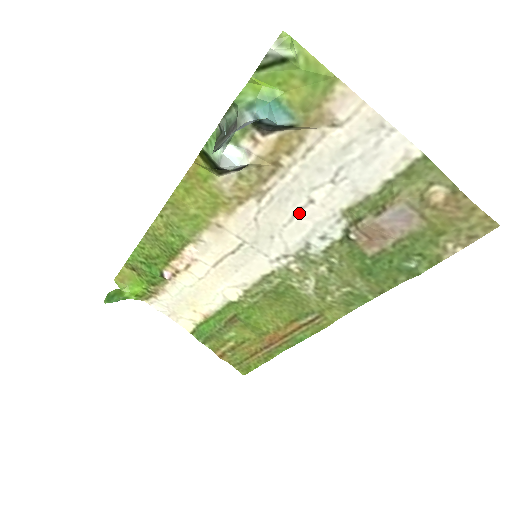
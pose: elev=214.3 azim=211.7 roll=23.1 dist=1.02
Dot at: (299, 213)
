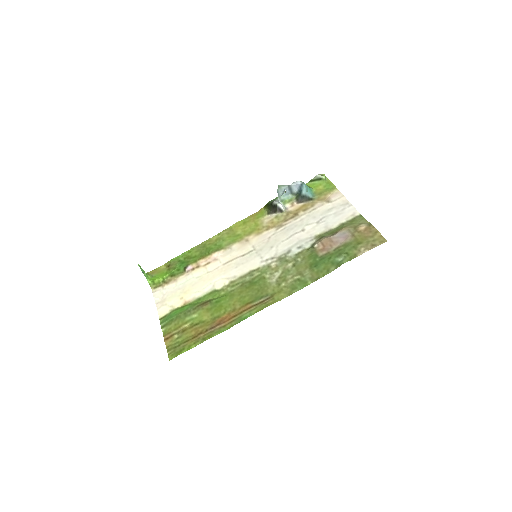
Dot at: (294, 235)
